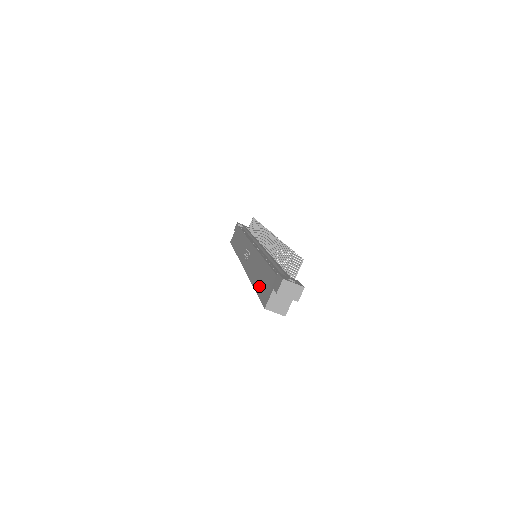
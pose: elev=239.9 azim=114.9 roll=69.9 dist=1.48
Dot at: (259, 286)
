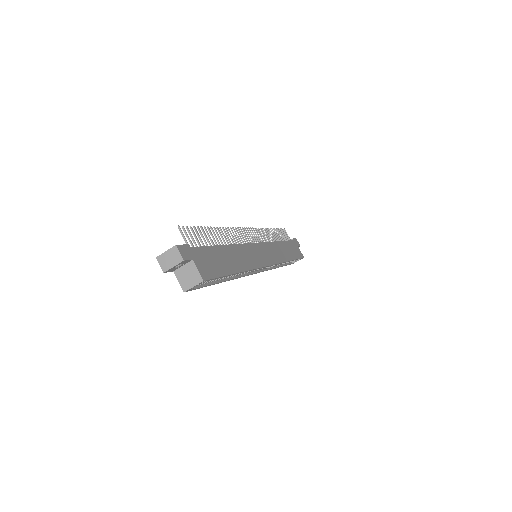
Dot at: occluded
